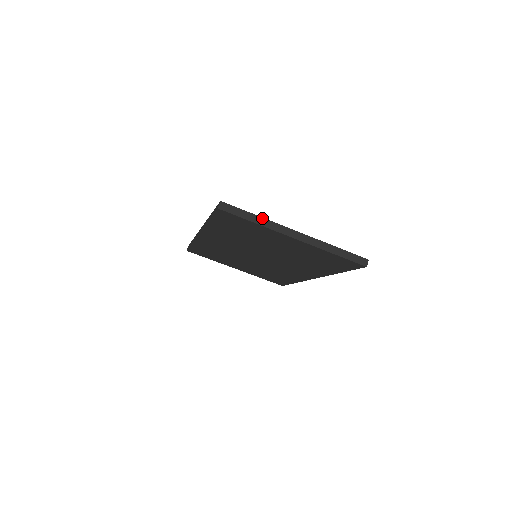
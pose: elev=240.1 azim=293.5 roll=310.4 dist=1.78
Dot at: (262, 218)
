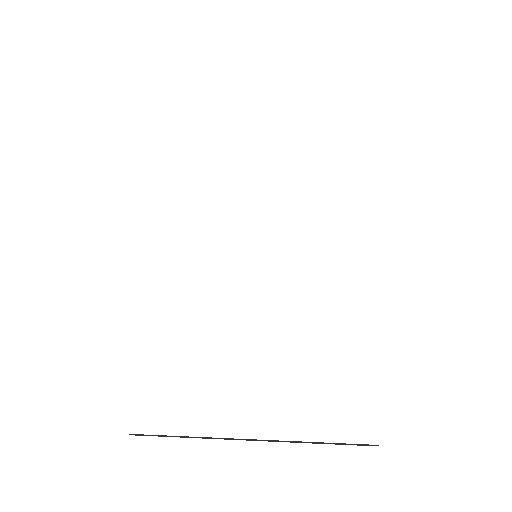
Dot at: (189, 437)
